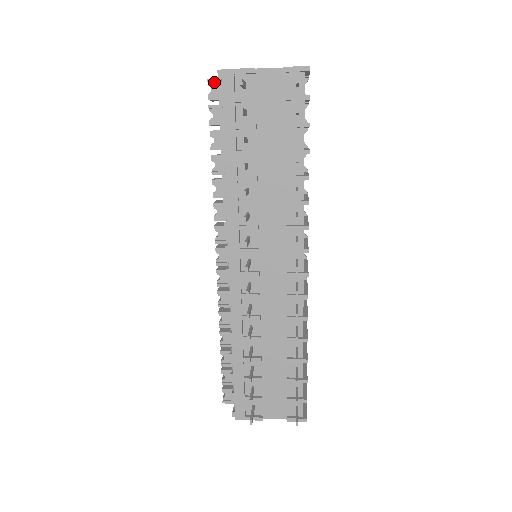
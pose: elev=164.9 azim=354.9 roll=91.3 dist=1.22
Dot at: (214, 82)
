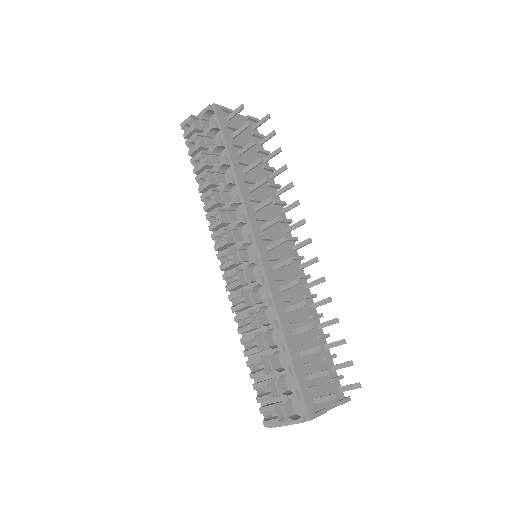
Dot at: (195, 119)
